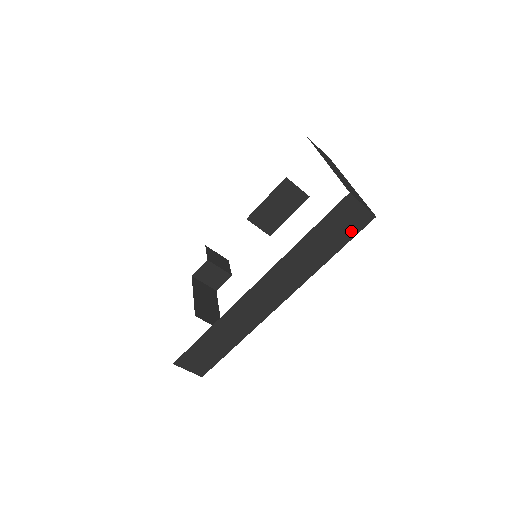
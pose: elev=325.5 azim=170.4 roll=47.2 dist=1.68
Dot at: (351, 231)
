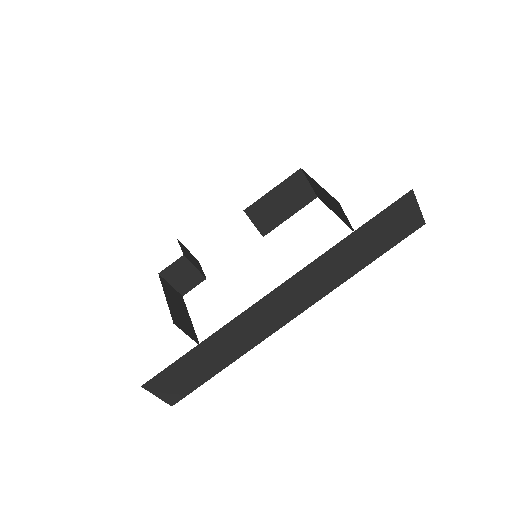
Dot at: (397, 236)
